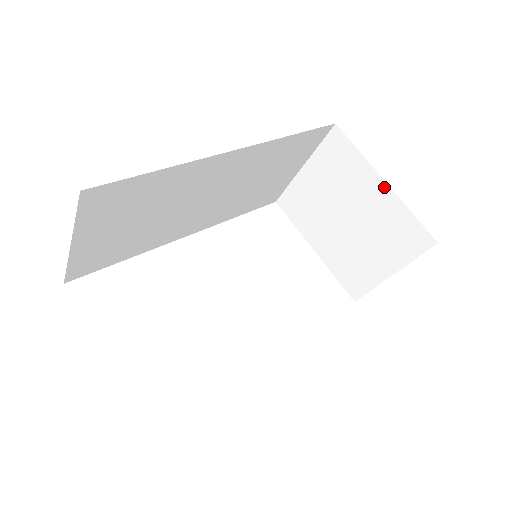
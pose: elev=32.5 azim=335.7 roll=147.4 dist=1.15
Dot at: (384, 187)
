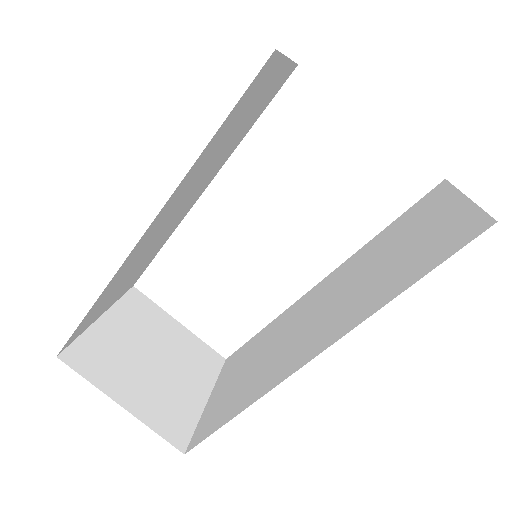
Dot at: occluded
